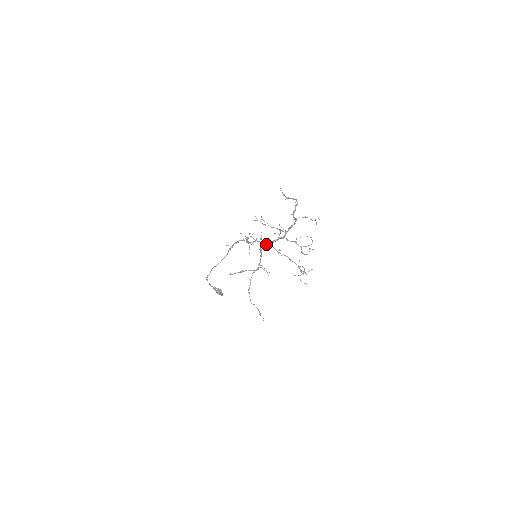
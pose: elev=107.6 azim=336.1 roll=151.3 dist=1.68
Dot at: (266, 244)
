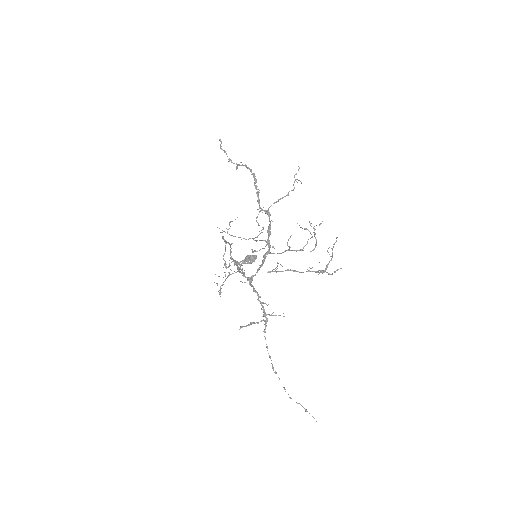
Dot at: (254, 275)
